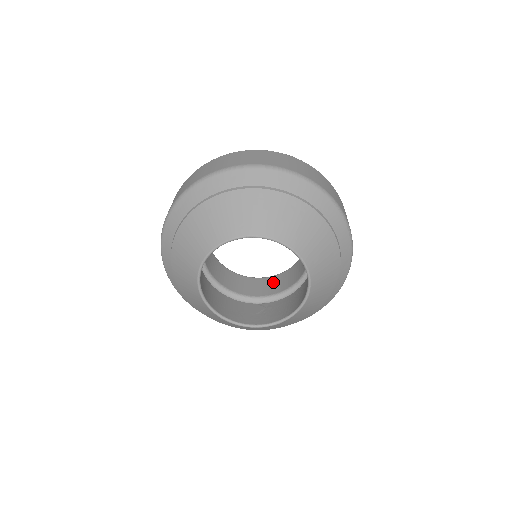
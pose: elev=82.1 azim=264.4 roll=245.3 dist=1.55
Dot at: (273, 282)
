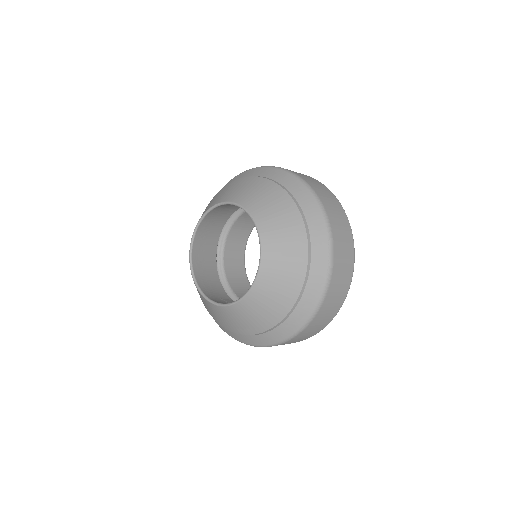
Dot at: occluded
